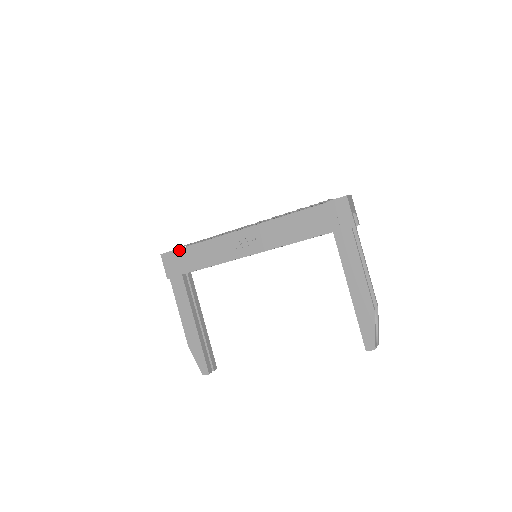
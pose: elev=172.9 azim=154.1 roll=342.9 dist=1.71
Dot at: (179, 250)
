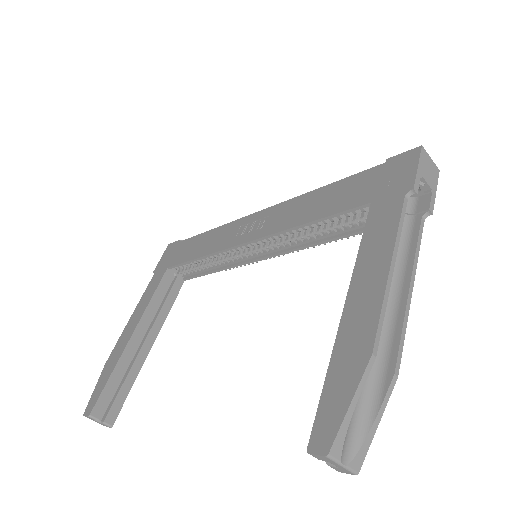
Dot at: occluded
